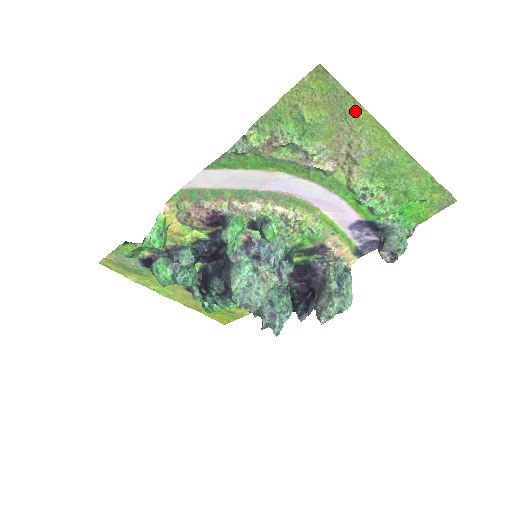
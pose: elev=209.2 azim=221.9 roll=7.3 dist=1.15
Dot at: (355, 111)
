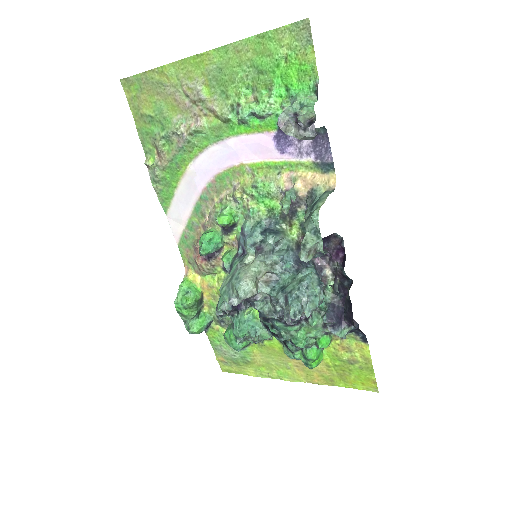
Dot at: (160, 75)
